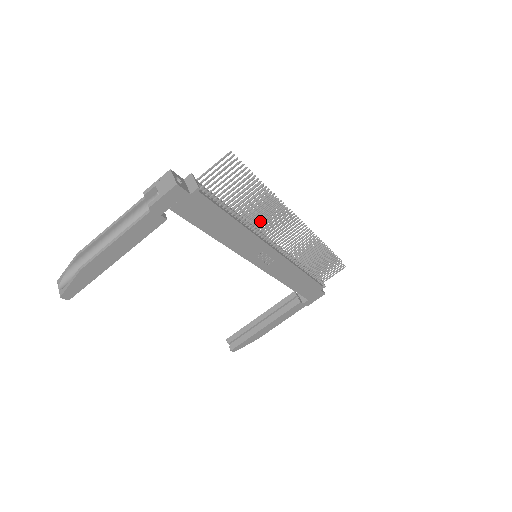
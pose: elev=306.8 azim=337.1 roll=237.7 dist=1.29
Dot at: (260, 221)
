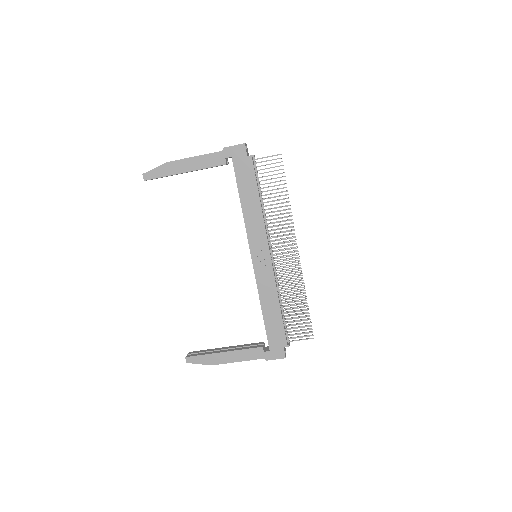
Dot at: occluded
